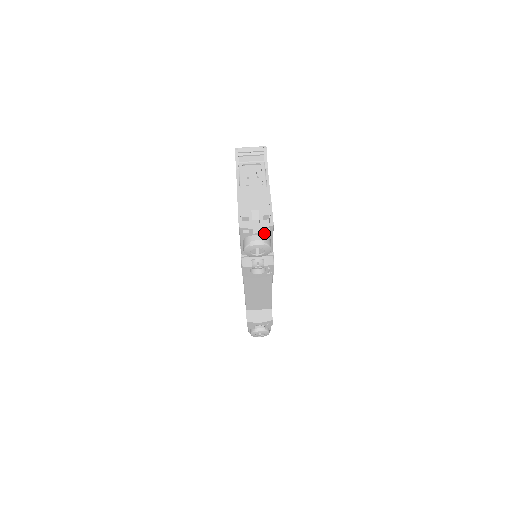
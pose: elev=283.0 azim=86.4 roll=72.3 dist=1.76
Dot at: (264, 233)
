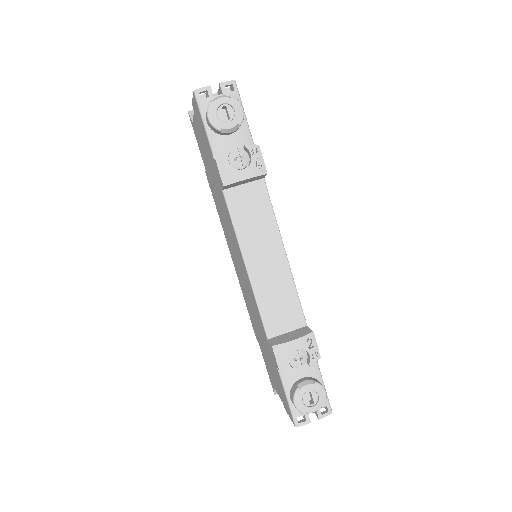
Dot at: (228, 95)
